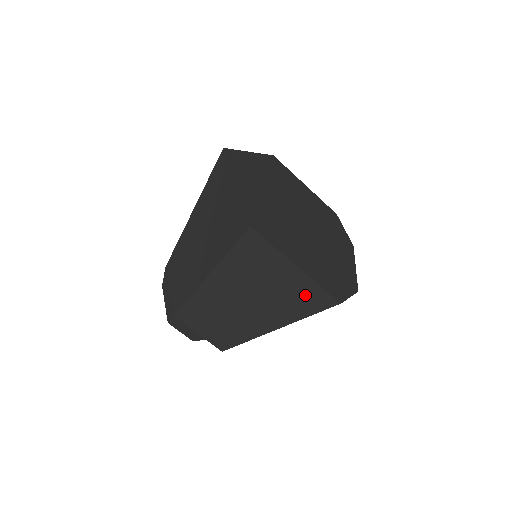
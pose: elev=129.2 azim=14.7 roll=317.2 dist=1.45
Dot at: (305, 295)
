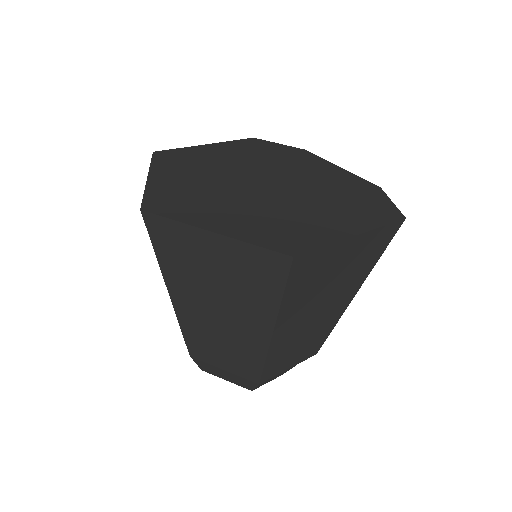
Dot at: (371, 247)
